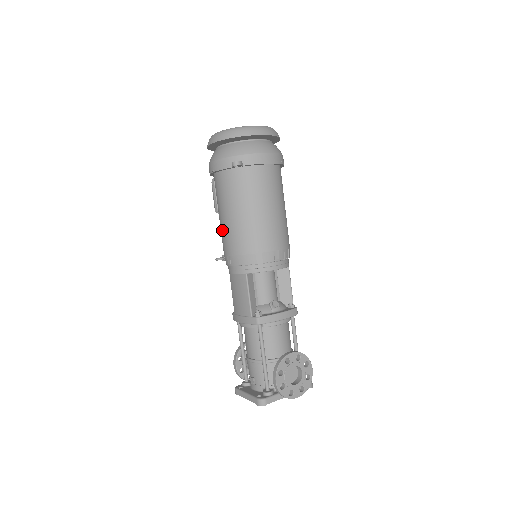
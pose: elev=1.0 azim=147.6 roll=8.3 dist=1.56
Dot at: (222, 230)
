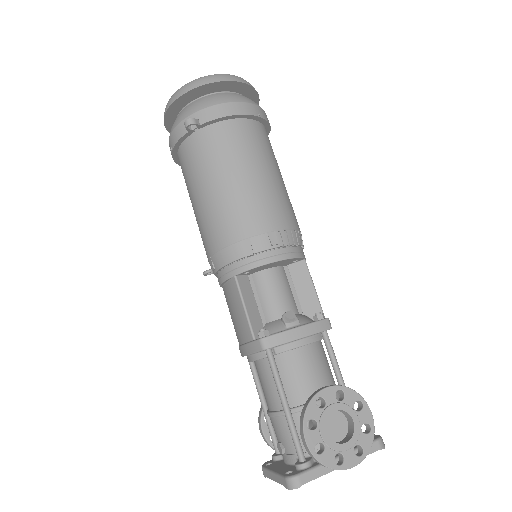
Dot at: (198, 226)
